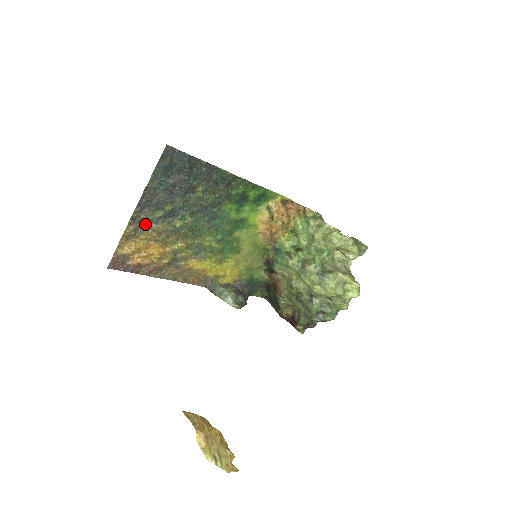
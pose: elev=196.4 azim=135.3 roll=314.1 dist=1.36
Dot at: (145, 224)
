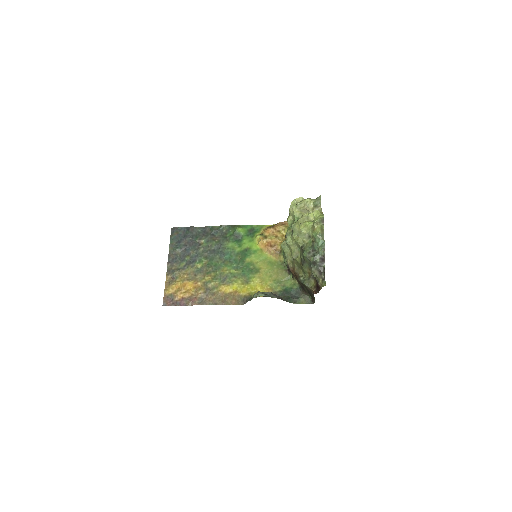
Dot at: (177, 272)
